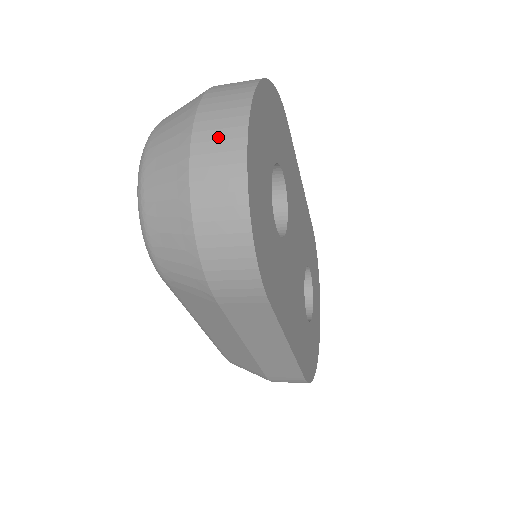
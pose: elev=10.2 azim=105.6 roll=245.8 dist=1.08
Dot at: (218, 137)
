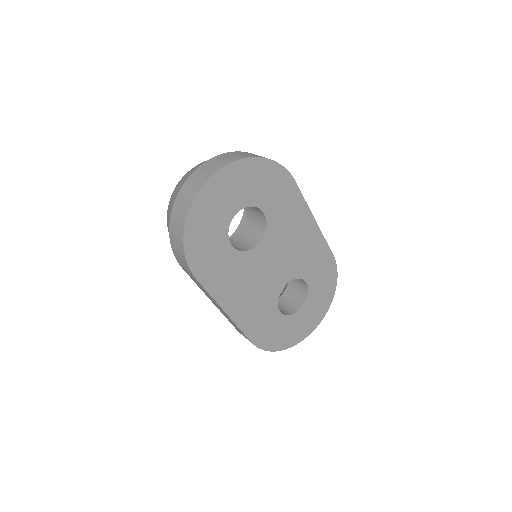
Dot at: (191, 187)
